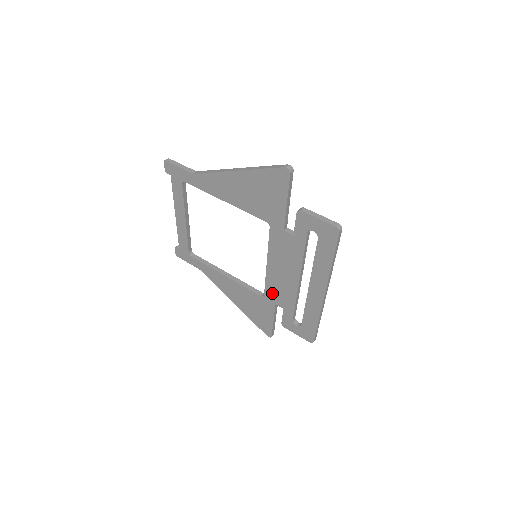
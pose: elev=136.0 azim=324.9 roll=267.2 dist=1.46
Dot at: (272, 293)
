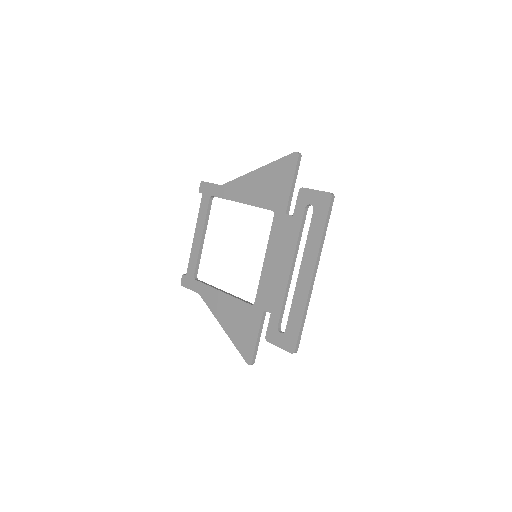
Dot at: (263, 296)
